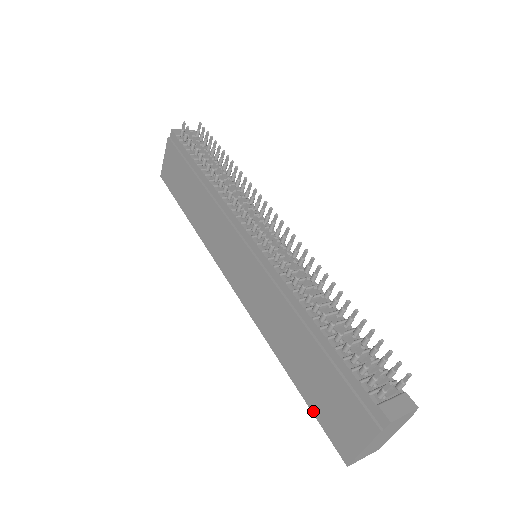
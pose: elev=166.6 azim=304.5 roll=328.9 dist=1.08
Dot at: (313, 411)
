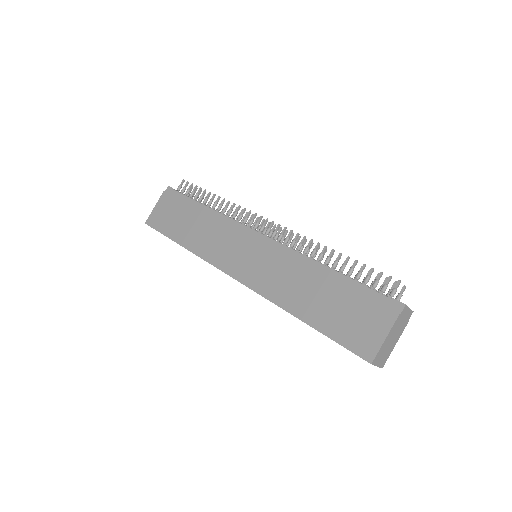
Dot at: (332, 337)
